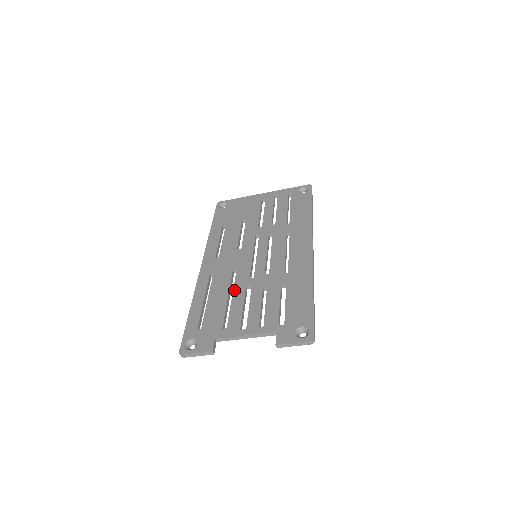
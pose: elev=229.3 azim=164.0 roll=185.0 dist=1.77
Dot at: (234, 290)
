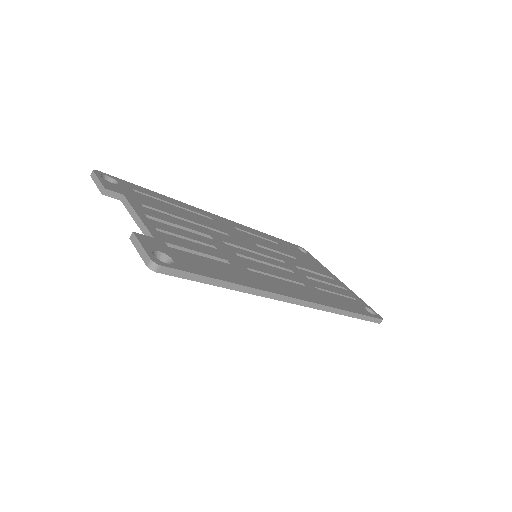
Dot at: (199, 226)
